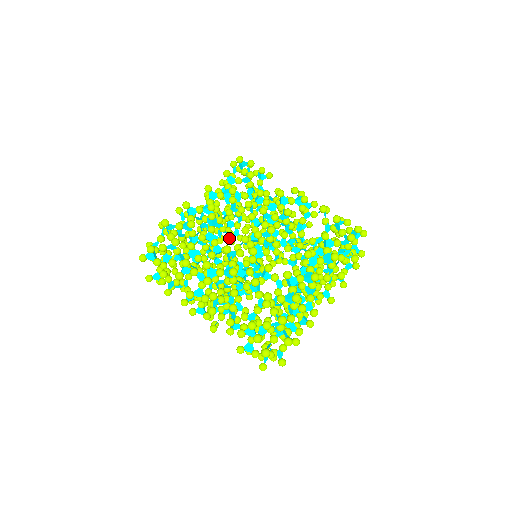
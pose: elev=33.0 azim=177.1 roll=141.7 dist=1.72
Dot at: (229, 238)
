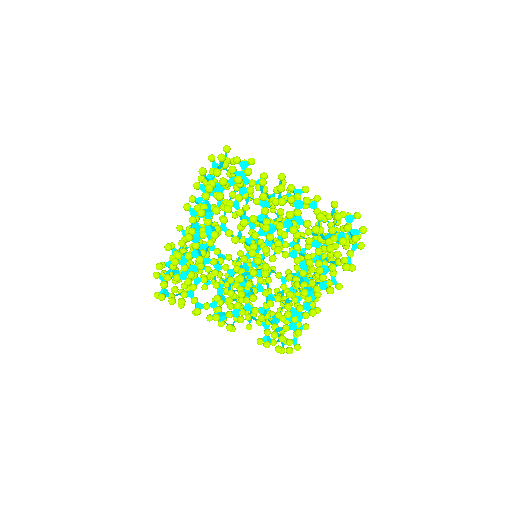
Dot at: occluded
